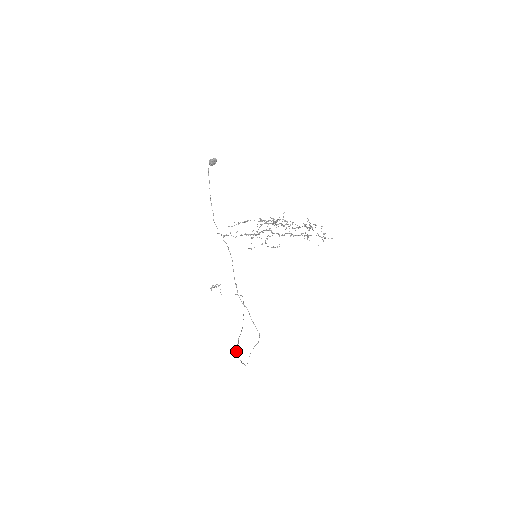
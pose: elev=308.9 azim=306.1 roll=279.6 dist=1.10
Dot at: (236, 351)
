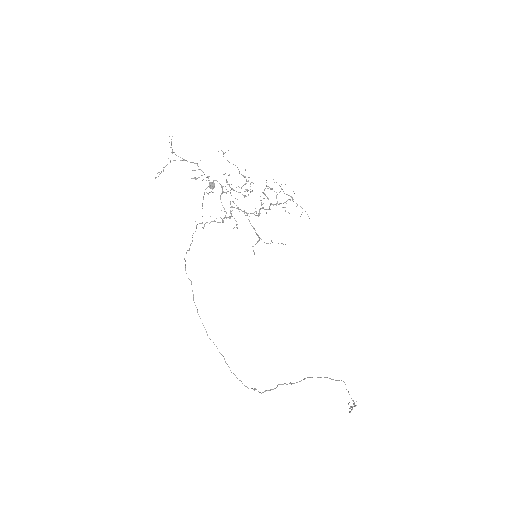
Dot at: occluded
